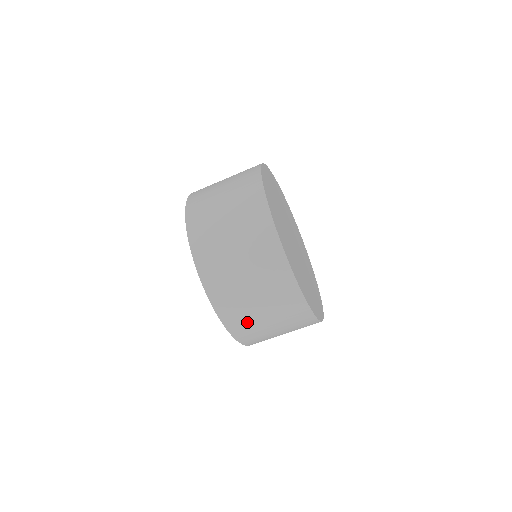
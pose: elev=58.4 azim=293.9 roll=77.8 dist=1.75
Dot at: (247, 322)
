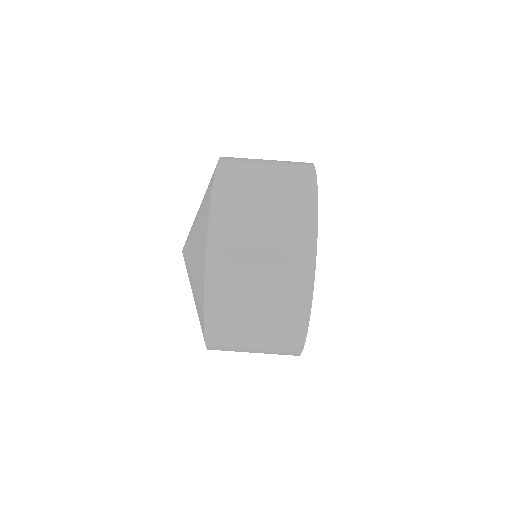
Dot at: (239, 204)
